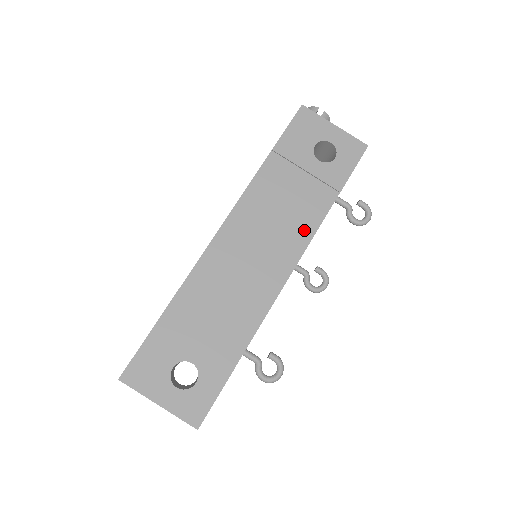
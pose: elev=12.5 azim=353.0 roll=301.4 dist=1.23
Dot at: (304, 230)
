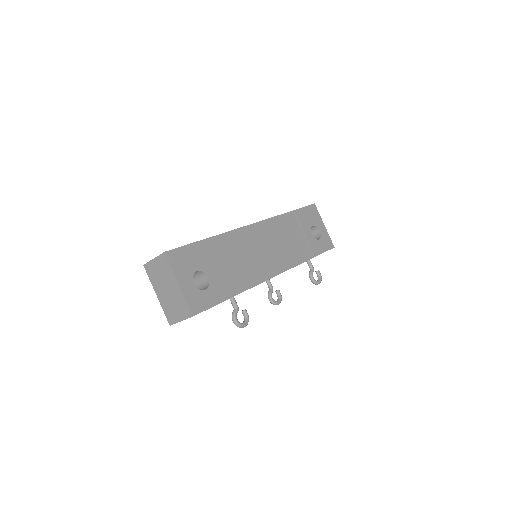
Dot at: (292, 260)
